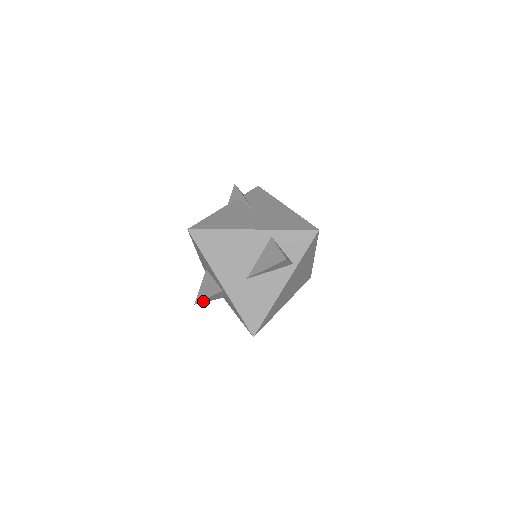
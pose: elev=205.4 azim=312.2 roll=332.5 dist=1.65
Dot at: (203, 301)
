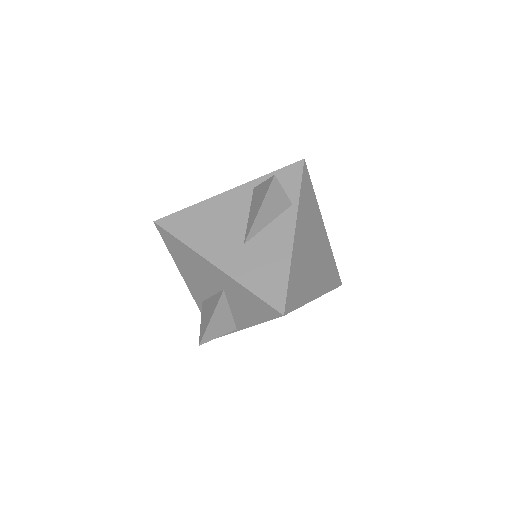
Dot at: (209, 335)
